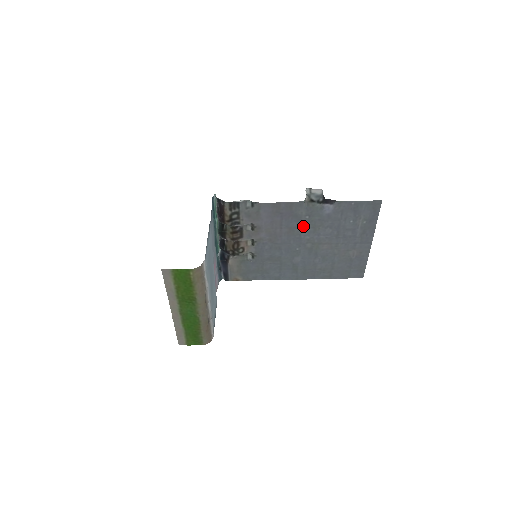
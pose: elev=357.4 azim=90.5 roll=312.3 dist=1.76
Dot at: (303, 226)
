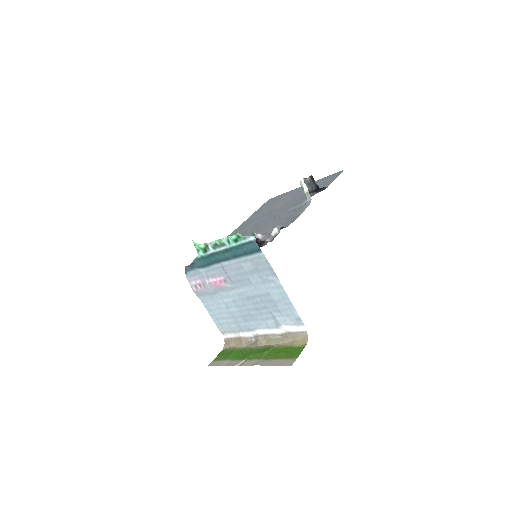
Dot at: (288, 210)
